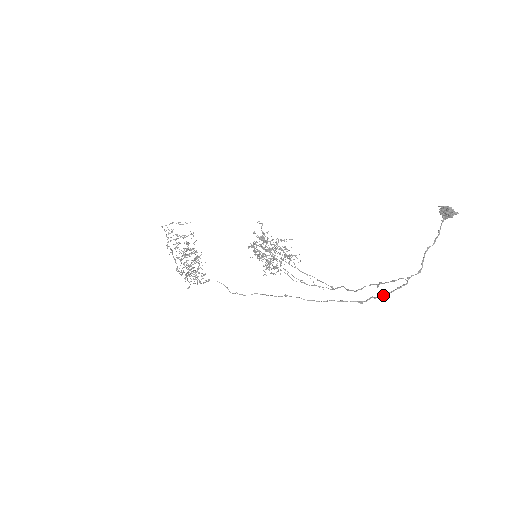
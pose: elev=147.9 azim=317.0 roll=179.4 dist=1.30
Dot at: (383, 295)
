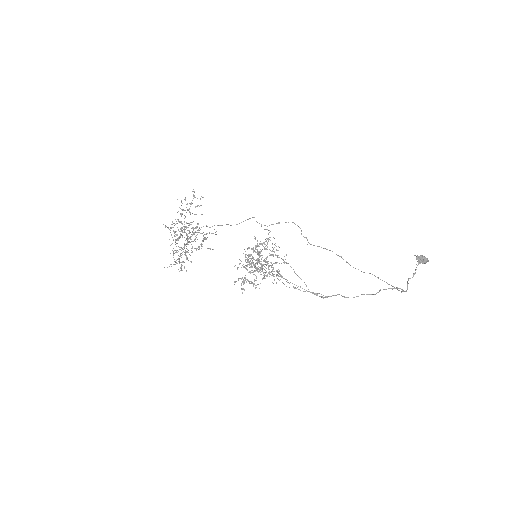
Dot at: (397, 289)
